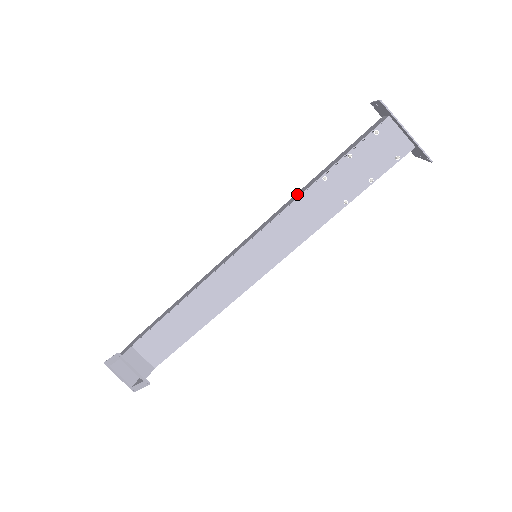
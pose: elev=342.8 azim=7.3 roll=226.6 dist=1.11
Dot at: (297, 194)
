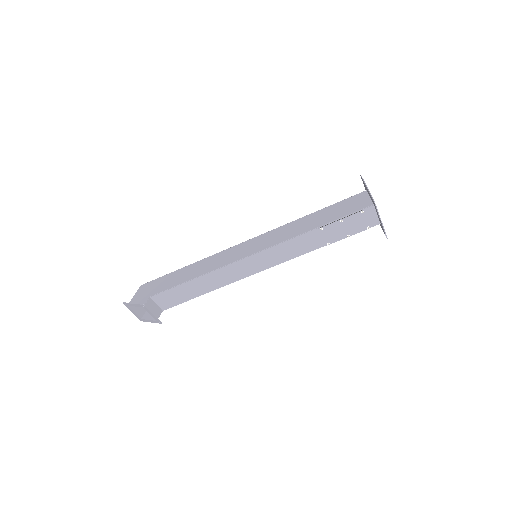
Dot at: (296, 226)
